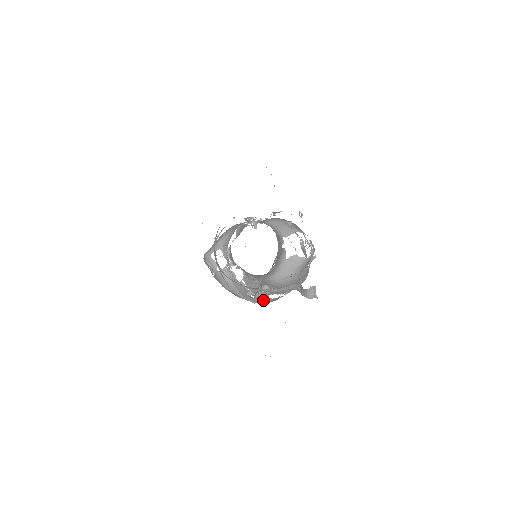
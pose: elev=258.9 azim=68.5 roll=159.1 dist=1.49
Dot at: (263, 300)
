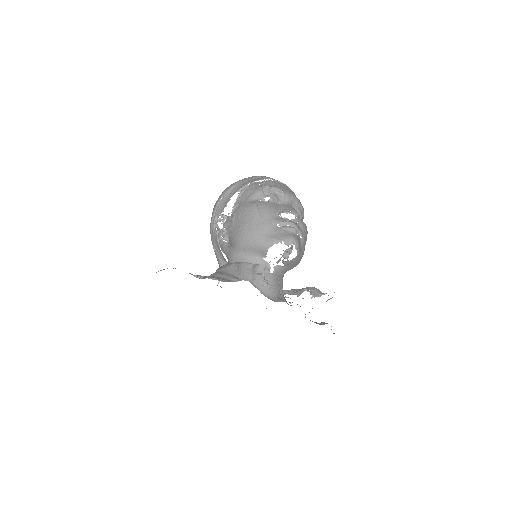
Dot at: occluded
